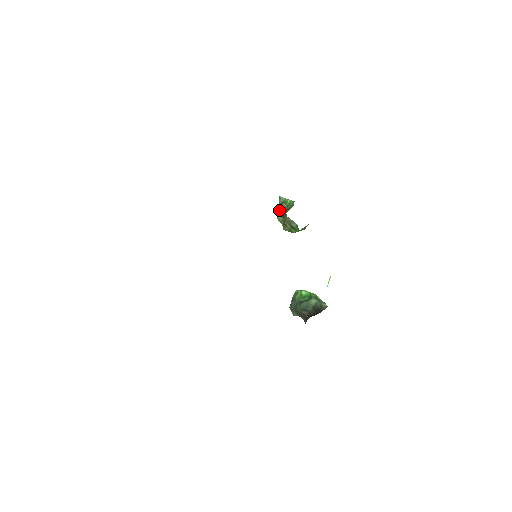
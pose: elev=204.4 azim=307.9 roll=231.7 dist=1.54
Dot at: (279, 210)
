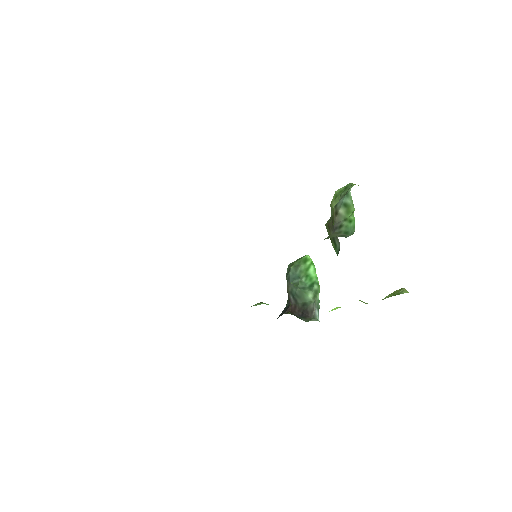
Dot at: (334, 209)
